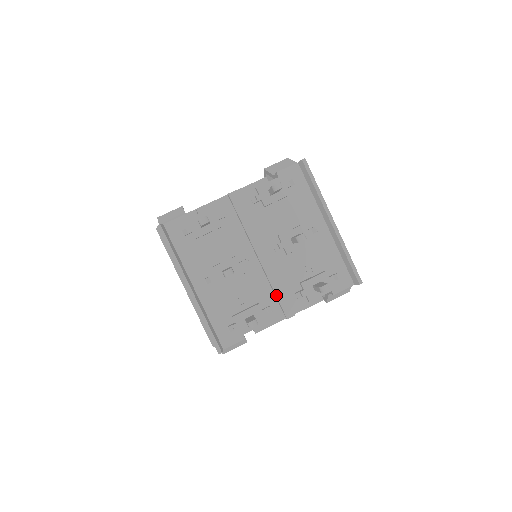
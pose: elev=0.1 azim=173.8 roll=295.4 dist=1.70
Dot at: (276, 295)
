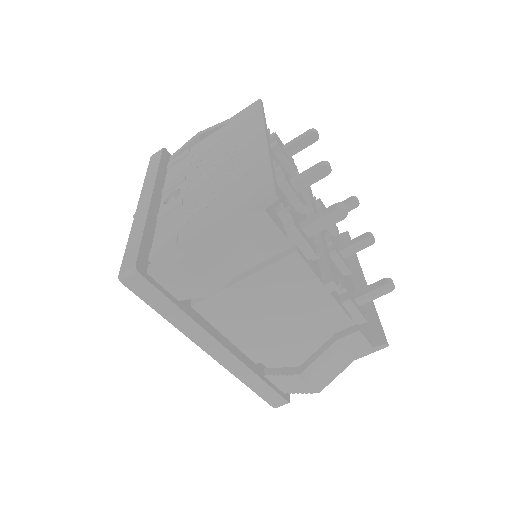
Dot at: (326, 253)
